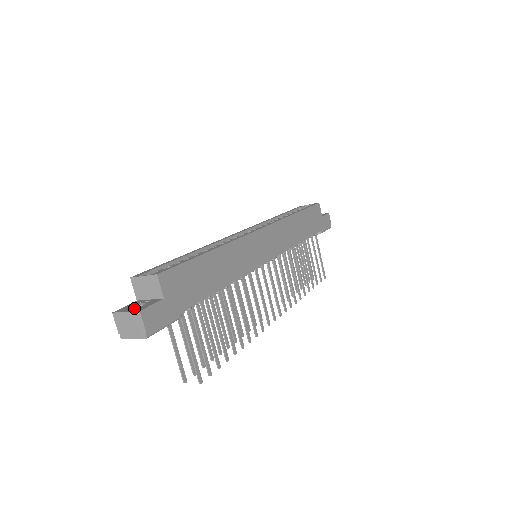
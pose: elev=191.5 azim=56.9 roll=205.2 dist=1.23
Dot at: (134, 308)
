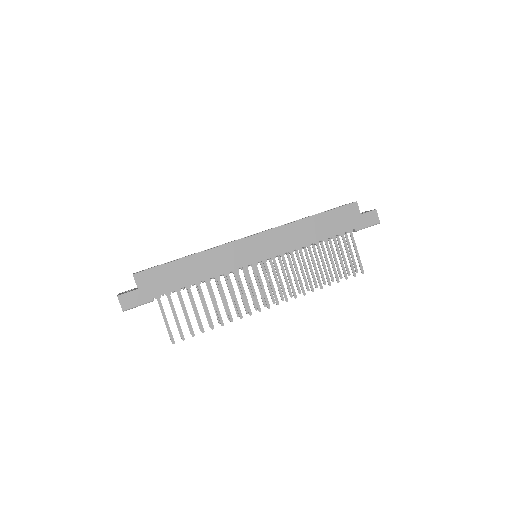
Dot at: occluded
